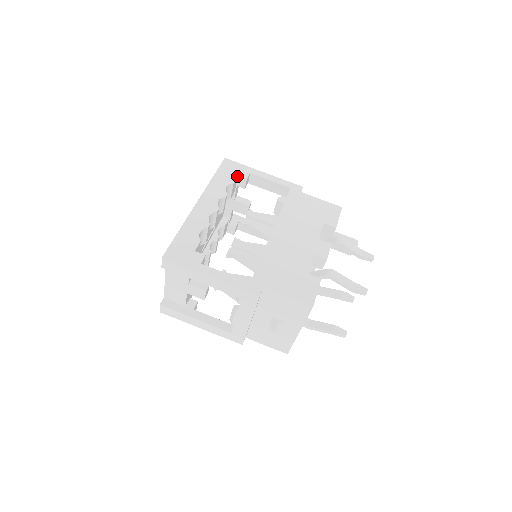
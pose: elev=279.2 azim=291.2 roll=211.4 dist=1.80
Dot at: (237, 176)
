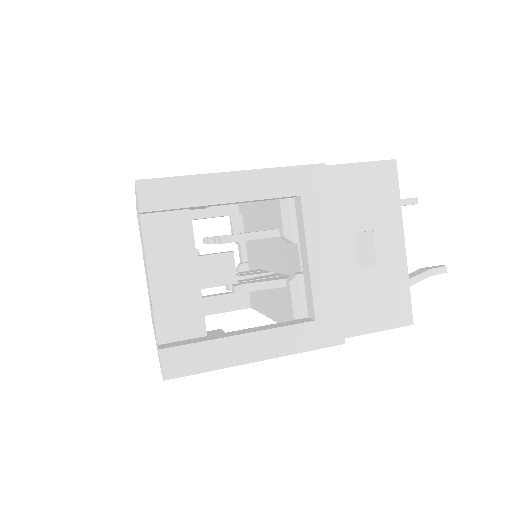
Dot at: occluded
